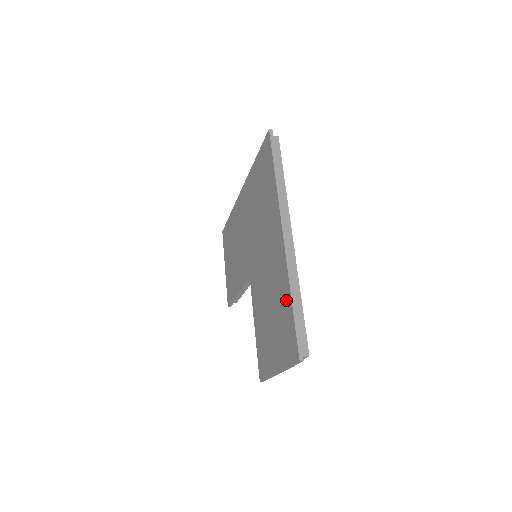
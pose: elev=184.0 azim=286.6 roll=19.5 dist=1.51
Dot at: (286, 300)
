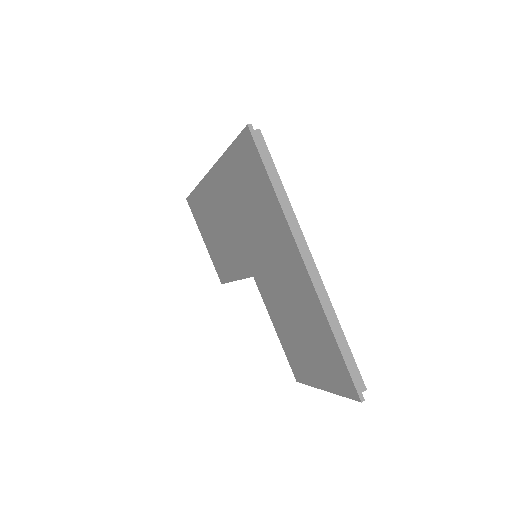
Dot at: (326, 336)
